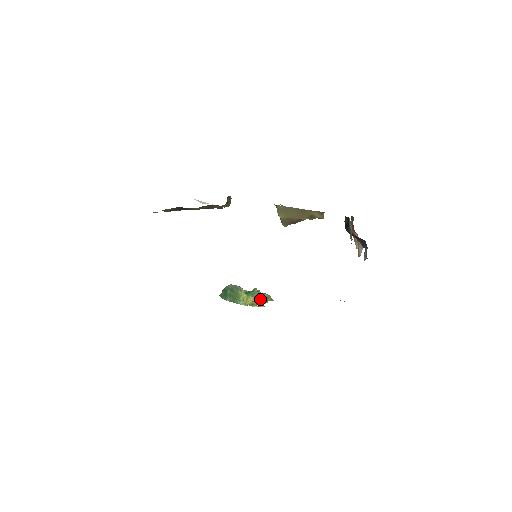
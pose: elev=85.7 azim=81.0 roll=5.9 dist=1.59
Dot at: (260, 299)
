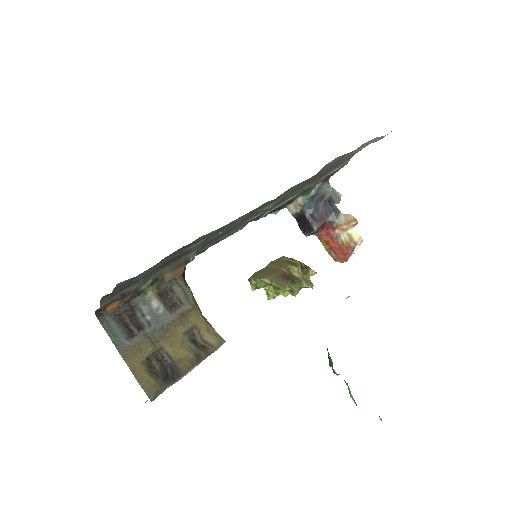
Dot at: occluded
